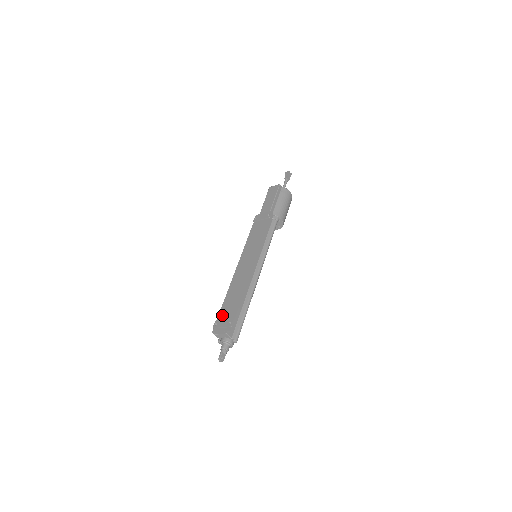
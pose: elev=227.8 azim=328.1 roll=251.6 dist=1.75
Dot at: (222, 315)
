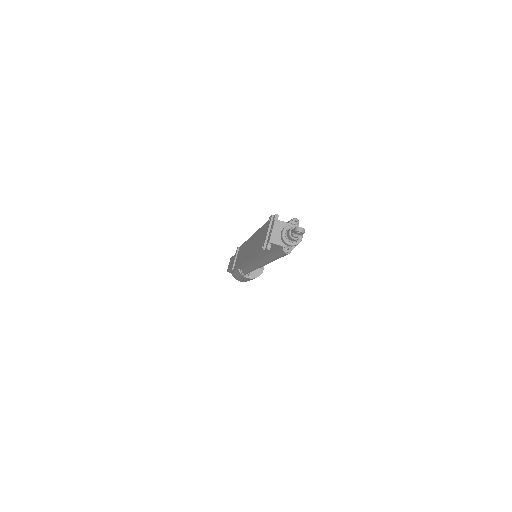
Dot at: (261, 245)
